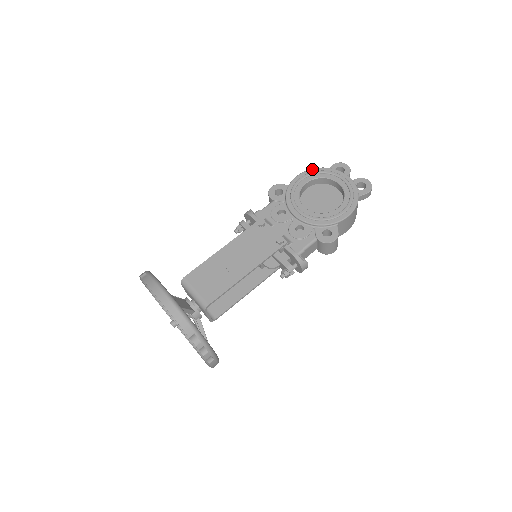
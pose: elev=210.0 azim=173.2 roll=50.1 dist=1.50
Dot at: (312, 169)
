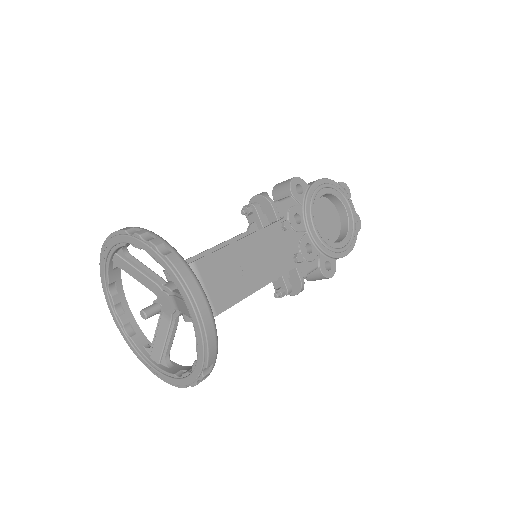
Dot at: (332, 180)
